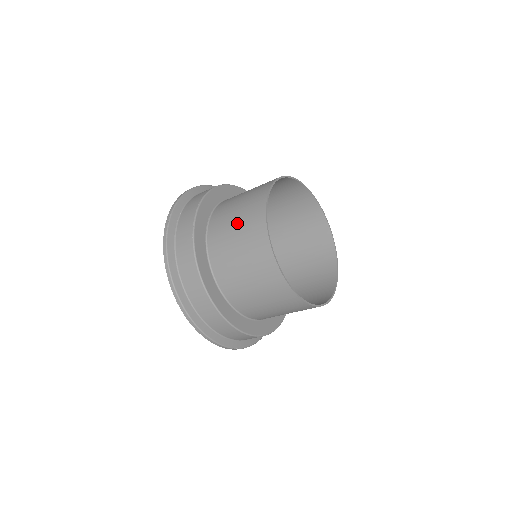
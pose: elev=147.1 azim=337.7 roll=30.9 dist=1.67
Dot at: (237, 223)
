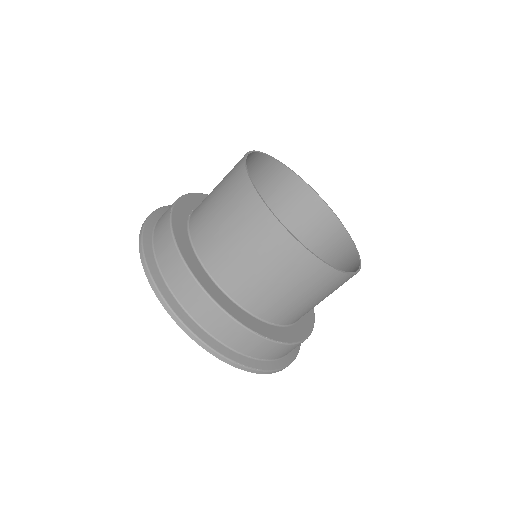
Dot at: (218, 187)
